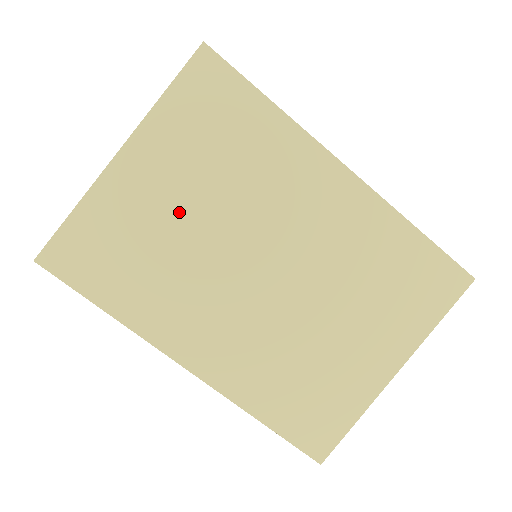
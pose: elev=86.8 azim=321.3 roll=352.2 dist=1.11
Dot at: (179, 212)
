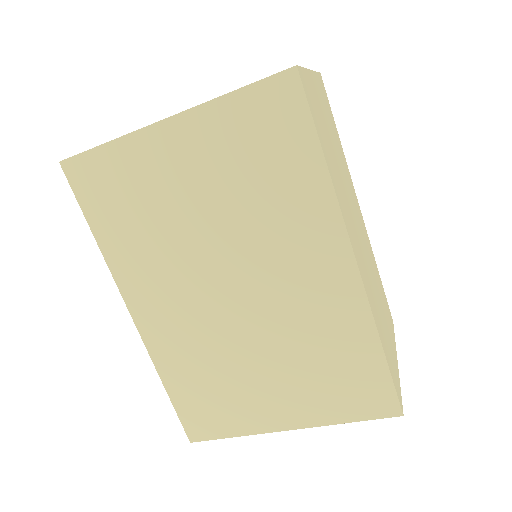
Dot at: (189, 199)
